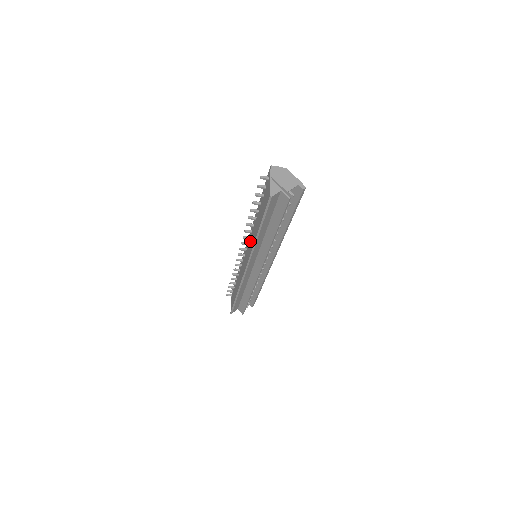
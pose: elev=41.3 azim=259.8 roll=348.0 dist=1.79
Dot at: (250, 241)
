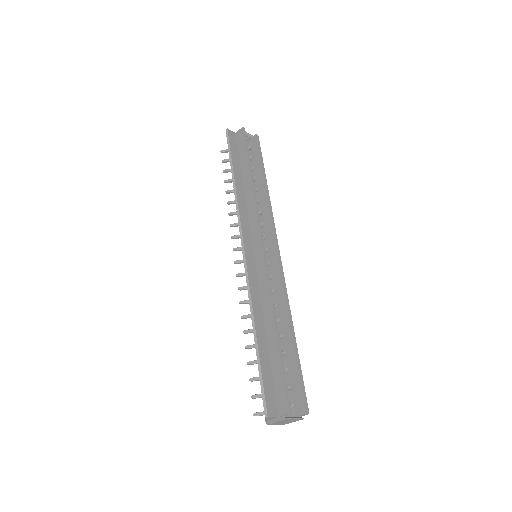
Dot at: occluded
